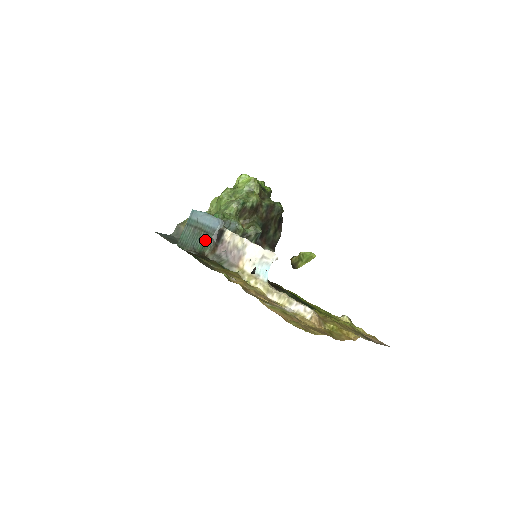
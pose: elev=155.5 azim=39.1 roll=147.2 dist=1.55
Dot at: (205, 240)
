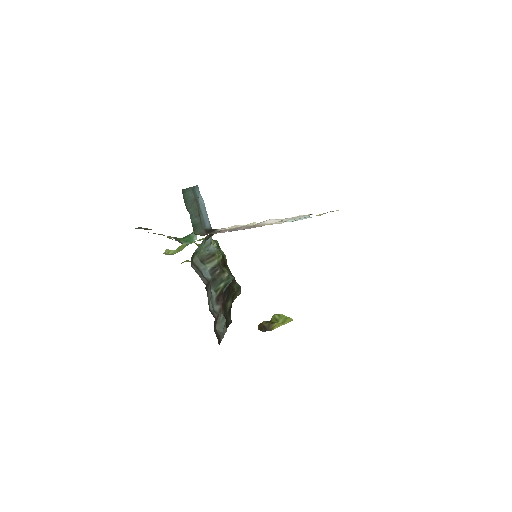
Dot at: (197, 222)
